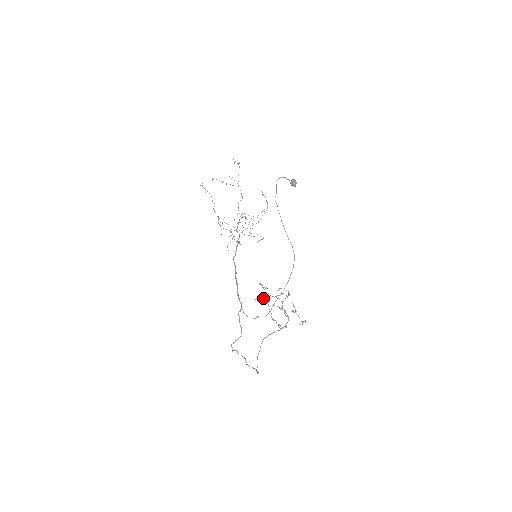
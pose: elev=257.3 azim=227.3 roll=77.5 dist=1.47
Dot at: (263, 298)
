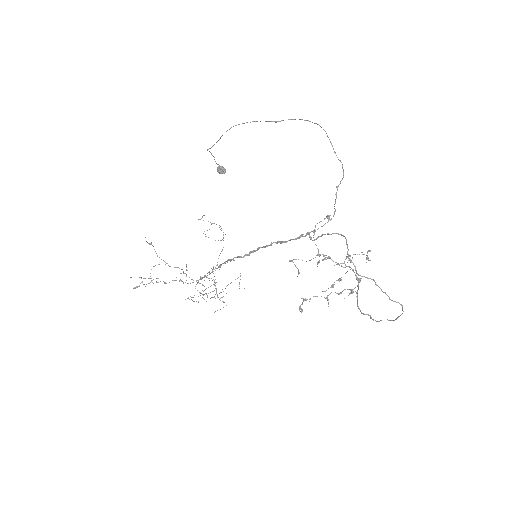
Dot at: (306, 299)
